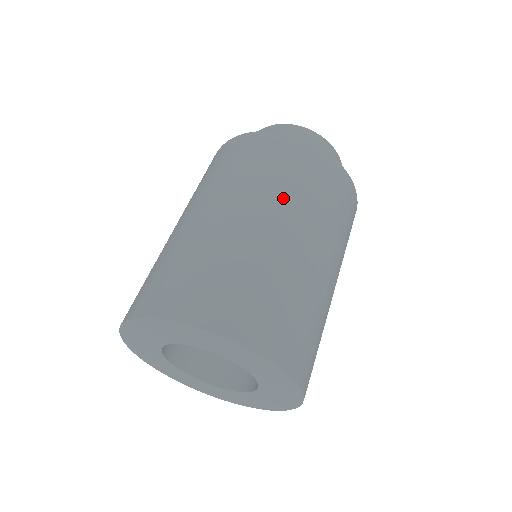
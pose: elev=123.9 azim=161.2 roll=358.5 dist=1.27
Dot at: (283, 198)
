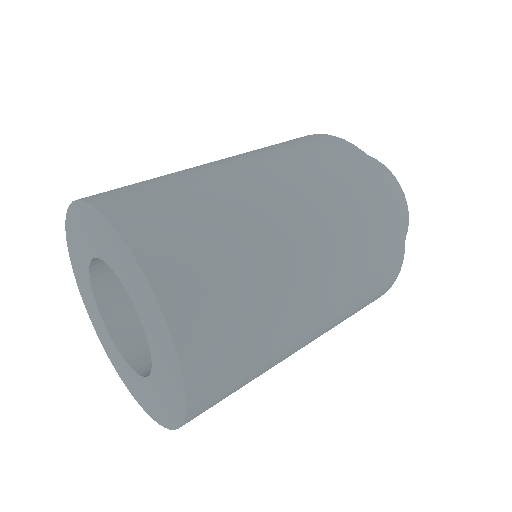
Dot at: (254, 153)
